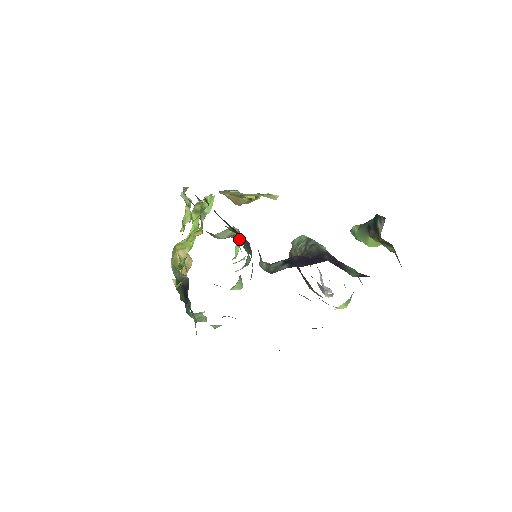
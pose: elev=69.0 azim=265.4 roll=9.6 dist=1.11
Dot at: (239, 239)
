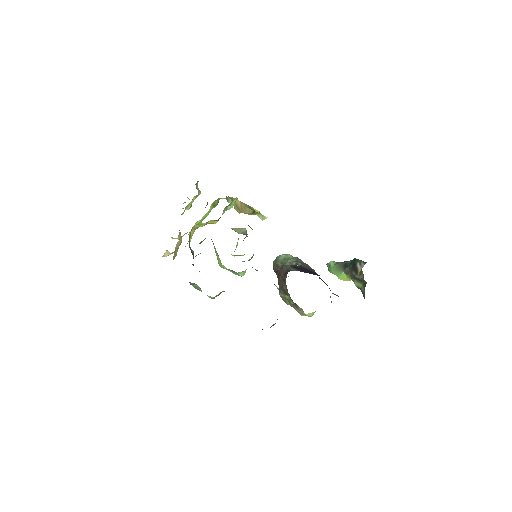
Dot at: occluded
